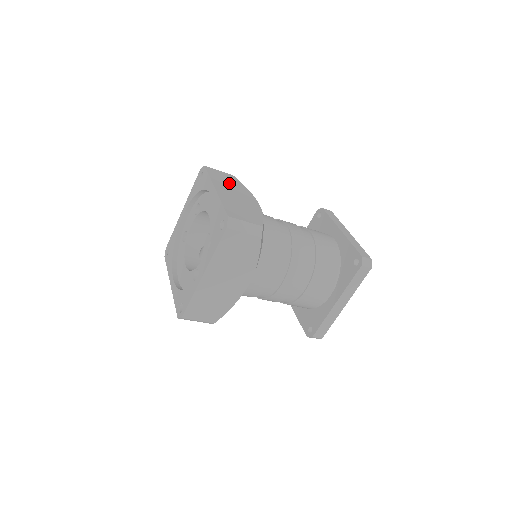
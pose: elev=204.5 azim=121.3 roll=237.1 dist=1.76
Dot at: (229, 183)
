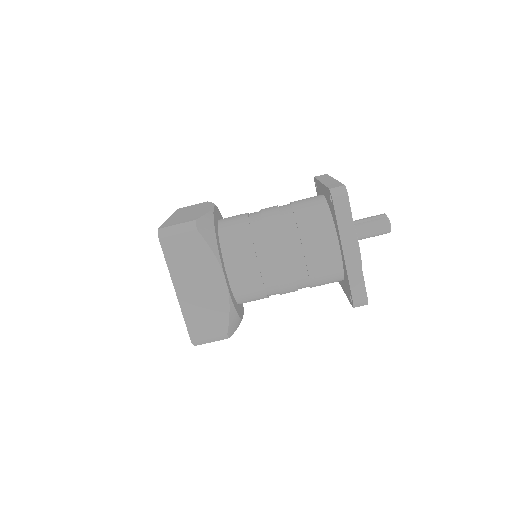
Dot at: (193, 208)
